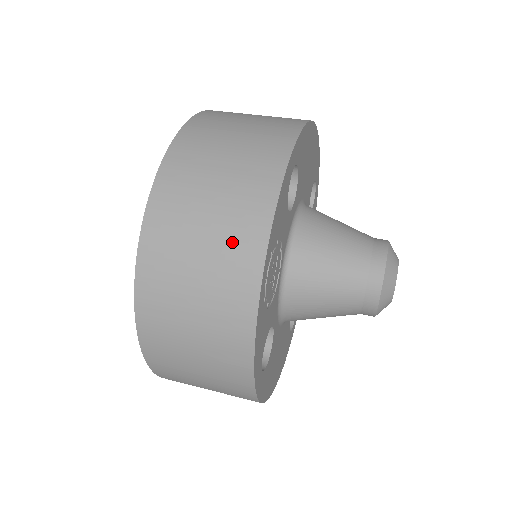
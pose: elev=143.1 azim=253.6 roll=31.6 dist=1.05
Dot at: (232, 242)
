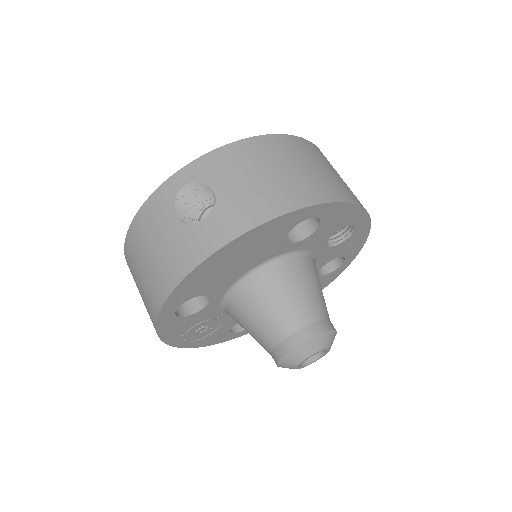
Dot at: occluded
